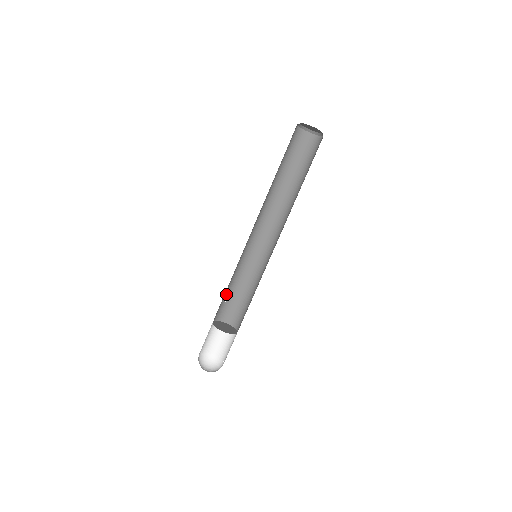
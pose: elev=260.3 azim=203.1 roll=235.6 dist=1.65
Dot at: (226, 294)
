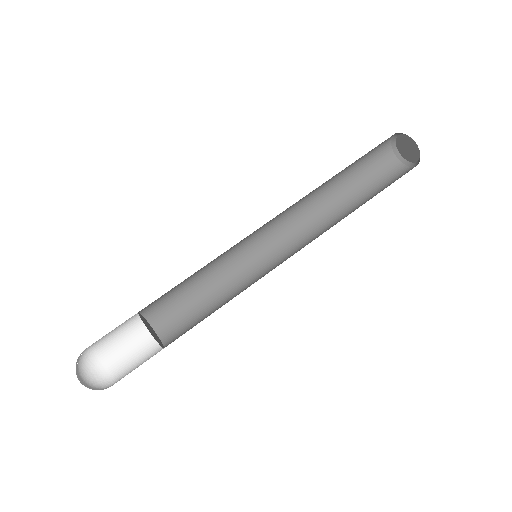
Dot at: occluded
